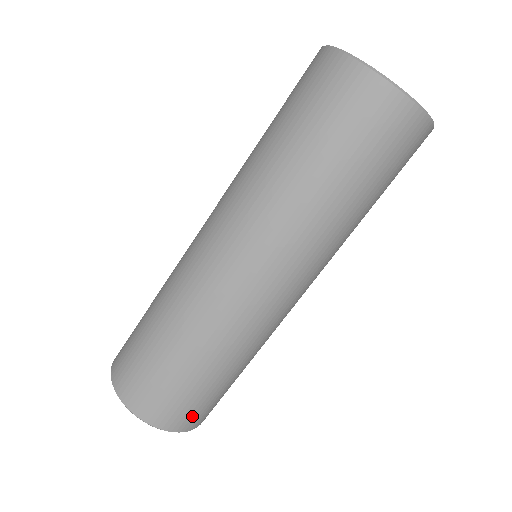
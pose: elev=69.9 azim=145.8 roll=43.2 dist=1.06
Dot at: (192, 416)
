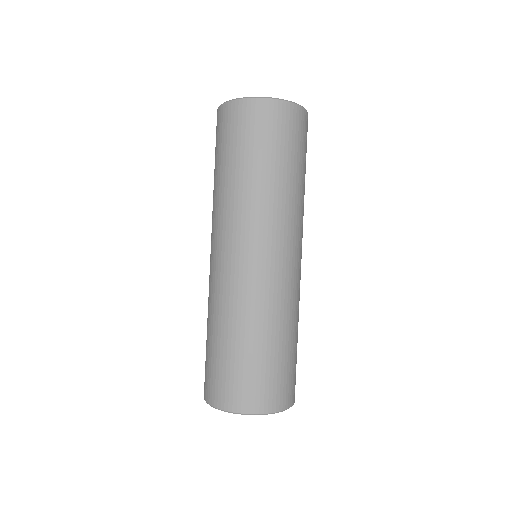
Dot at: (242, 393)
